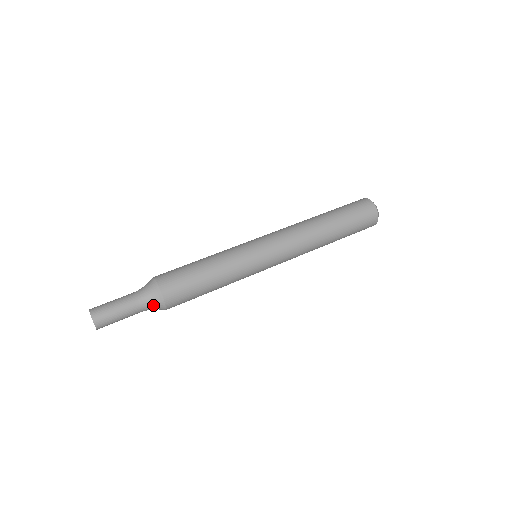
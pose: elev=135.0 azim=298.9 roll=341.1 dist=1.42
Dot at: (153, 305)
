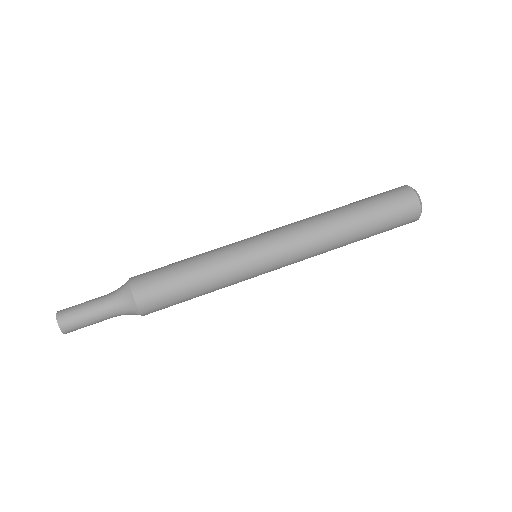
Dot at: (130, 314)
